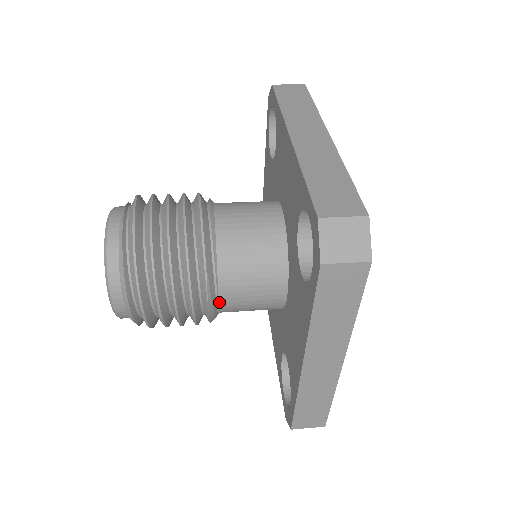
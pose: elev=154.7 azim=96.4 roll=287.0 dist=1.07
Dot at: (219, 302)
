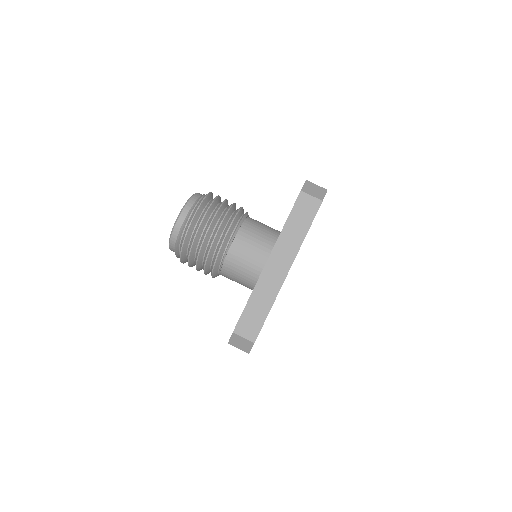
Dot at: occluded
